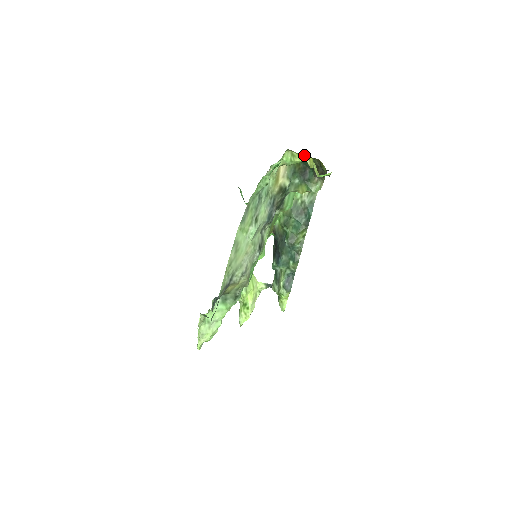
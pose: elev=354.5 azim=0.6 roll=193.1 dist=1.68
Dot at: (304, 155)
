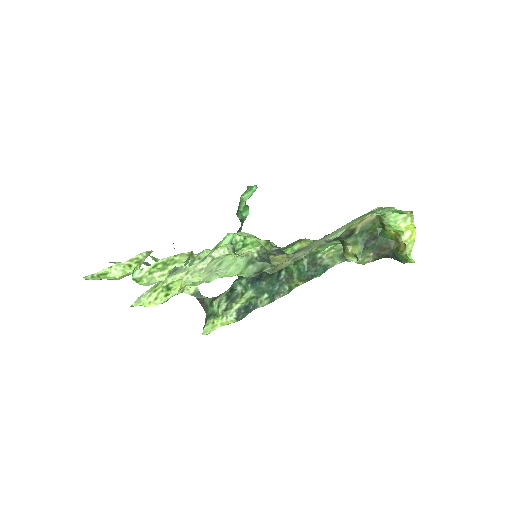
Dot at: (412, 229)
